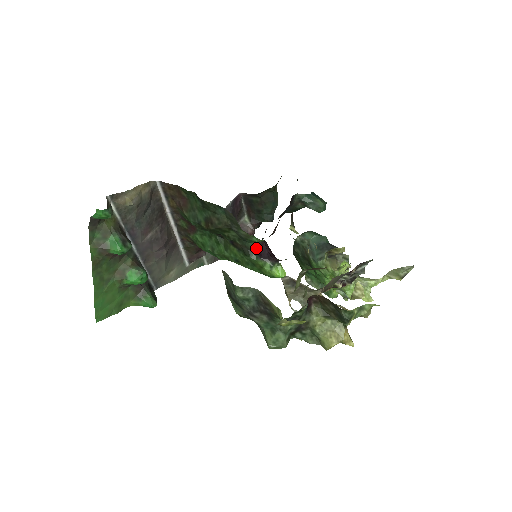
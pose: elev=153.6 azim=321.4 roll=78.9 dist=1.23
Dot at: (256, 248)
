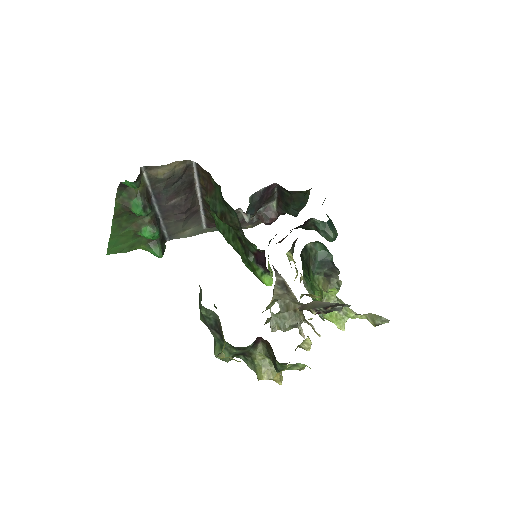
Dot at: (256, 253)
